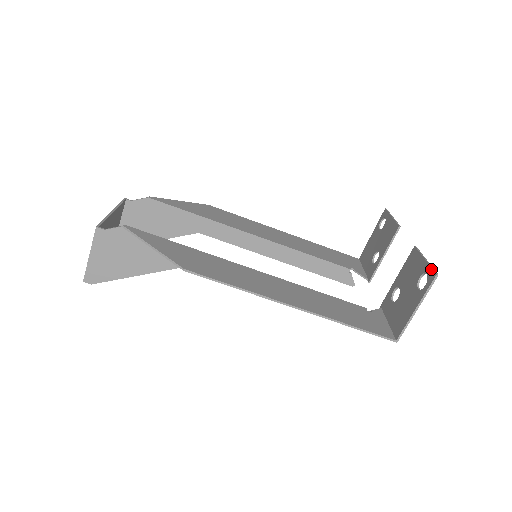
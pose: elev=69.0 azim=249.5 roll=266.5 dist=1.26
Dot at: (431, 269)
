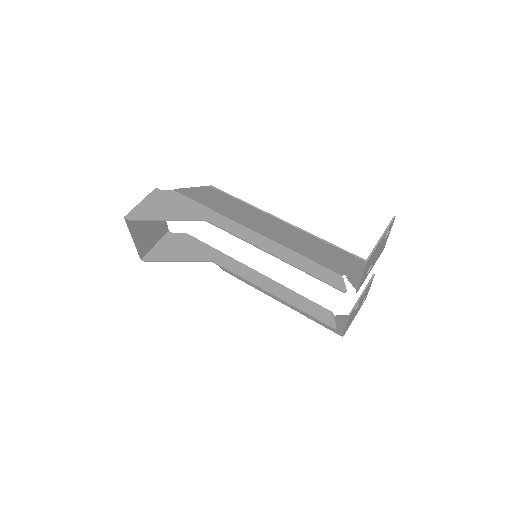
Dot at: occluded
